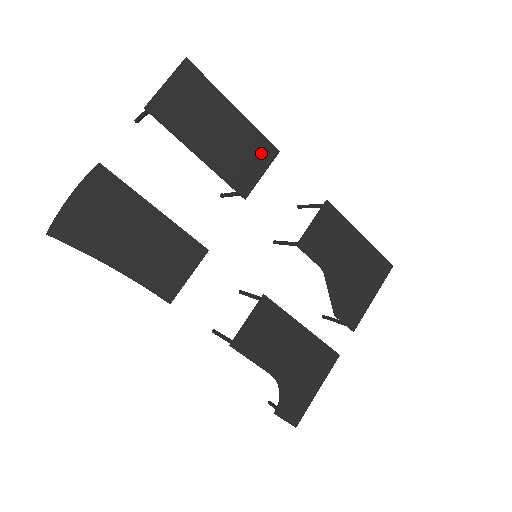
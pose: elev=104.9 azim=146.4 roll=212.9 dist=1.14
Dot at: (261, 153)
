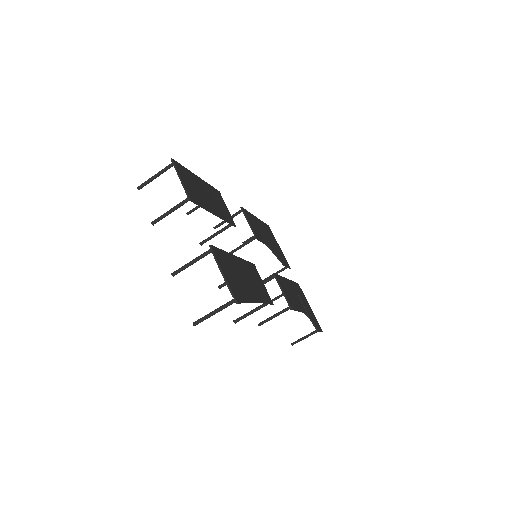
Dot at: (219, 197)
